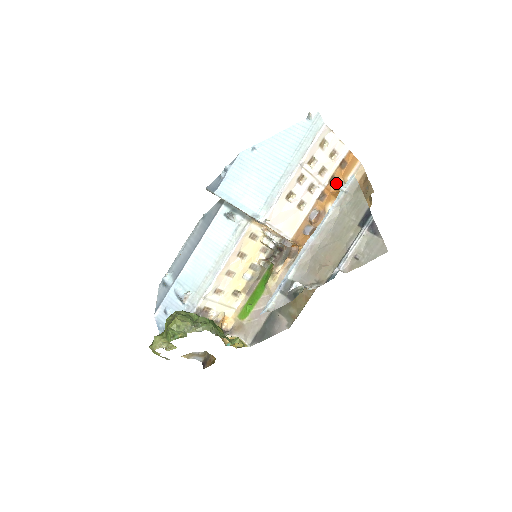
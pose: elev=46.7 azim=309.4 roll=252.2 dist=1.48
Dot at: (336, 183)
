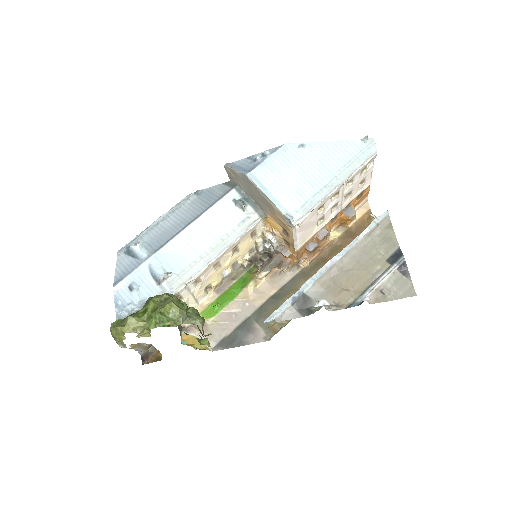
Dot at: (348, 210)
